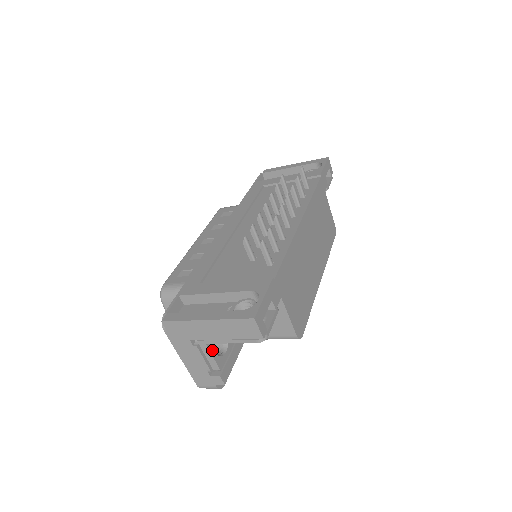
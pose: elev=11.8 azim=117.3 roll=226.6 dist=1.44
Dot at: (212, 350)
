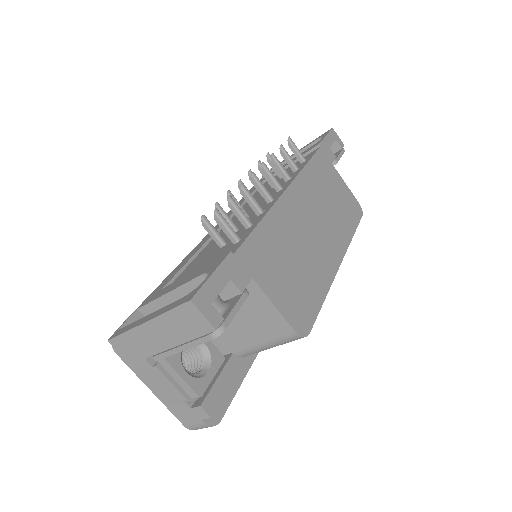
Dot at: (180, 369)
